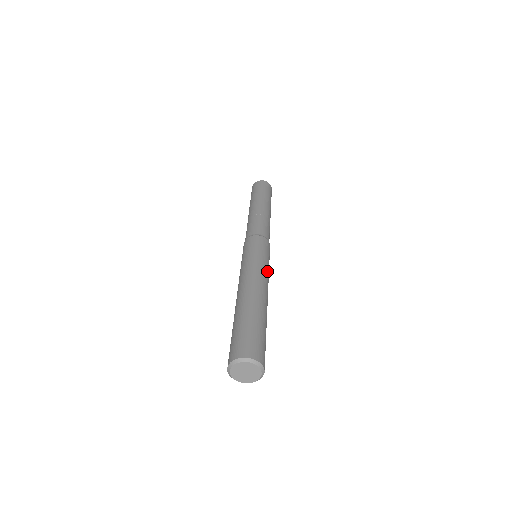
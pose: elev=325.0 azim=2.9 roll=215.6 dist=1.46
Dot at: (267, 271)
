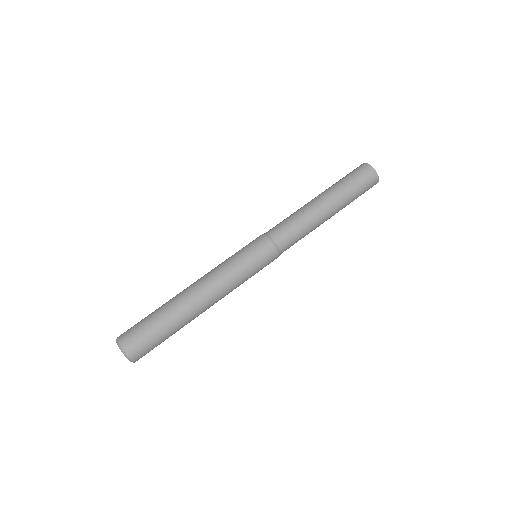
Dot at: (232, 277)
